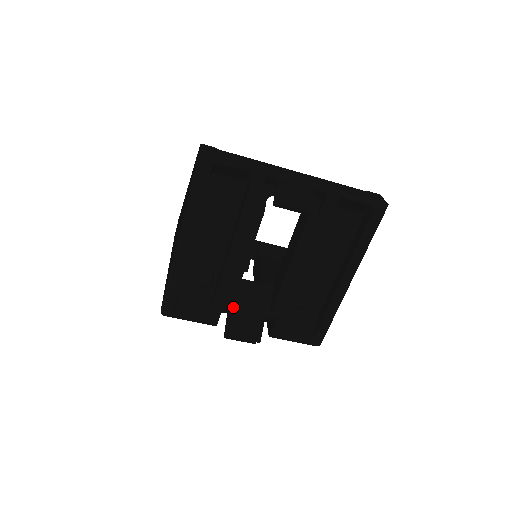
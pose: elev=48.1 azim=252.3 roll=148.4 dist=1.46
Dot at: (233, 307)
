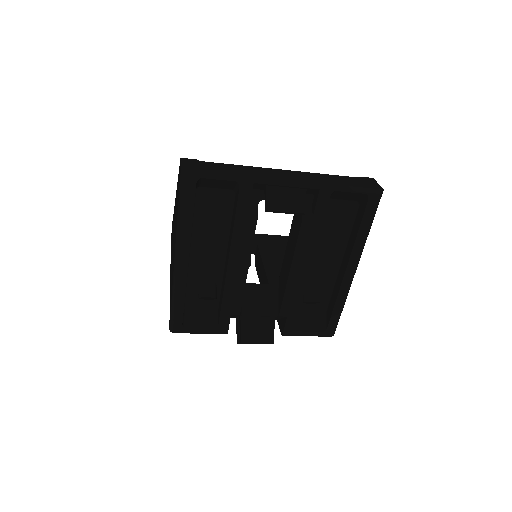
Dot at: (241, 313)
